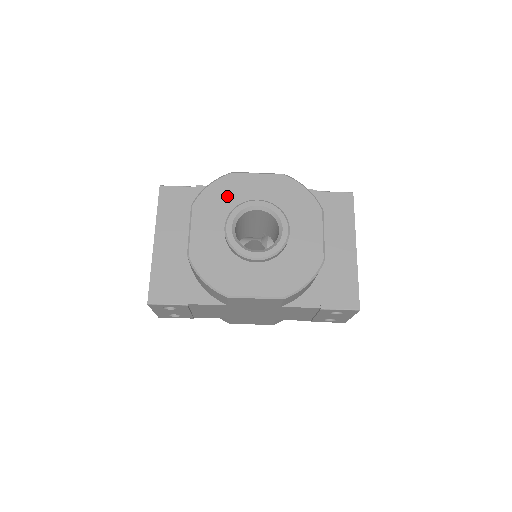
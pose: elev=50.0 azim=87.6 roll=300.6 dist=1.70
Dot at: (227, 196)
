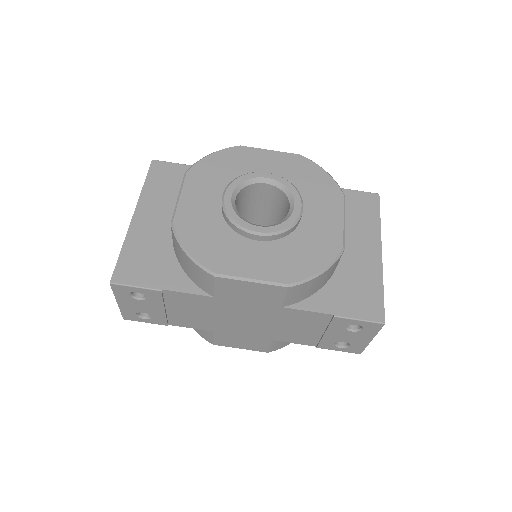
Dot at: (230, 167)
